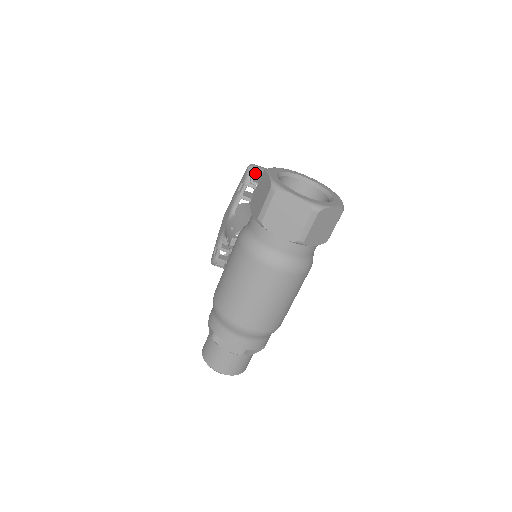
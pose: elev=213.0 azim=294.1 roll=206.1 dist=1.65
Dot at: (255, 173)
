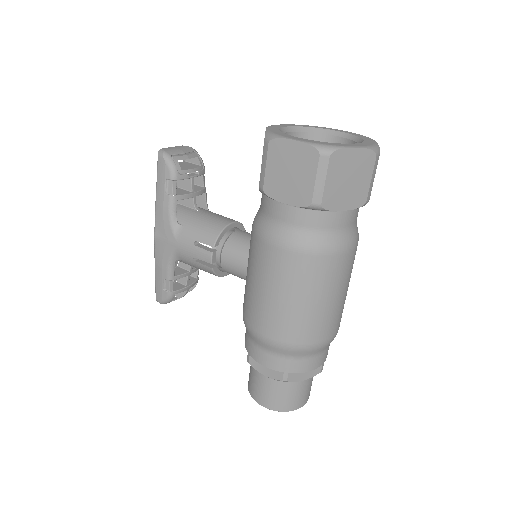
Dot at: (177, 158)
